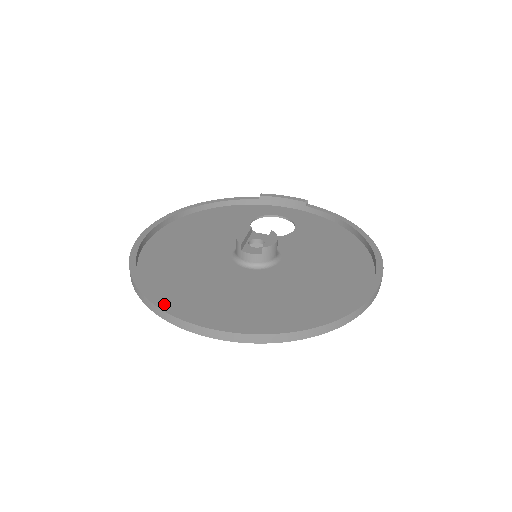
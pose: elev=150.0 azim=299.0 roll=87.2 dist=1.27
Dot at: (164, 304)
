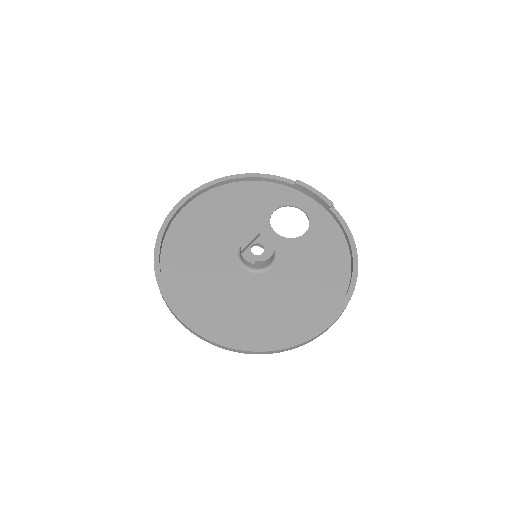
Dot at: (165, 289)
